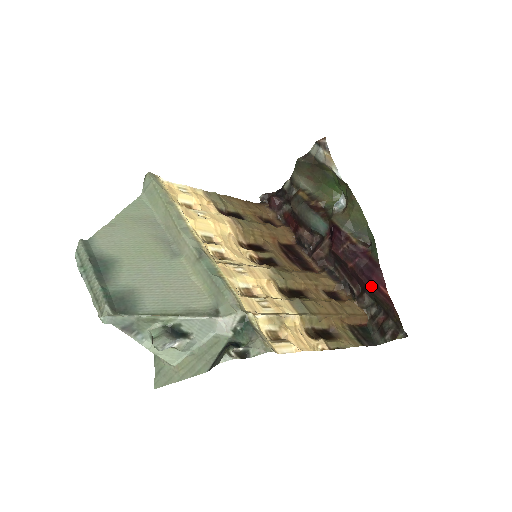
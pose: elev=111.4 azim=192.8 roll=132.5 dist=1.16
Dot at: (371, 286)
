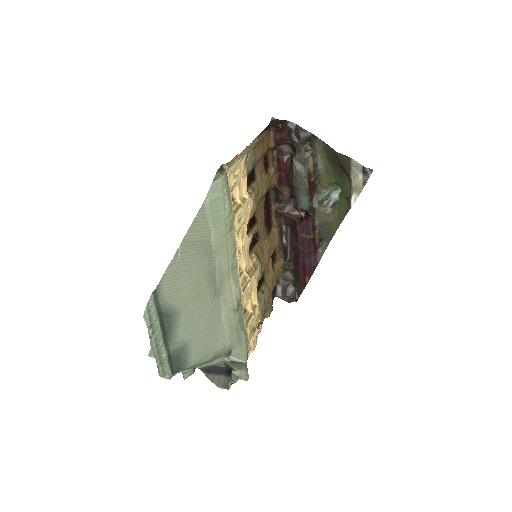
Dot at: (301, 270)
